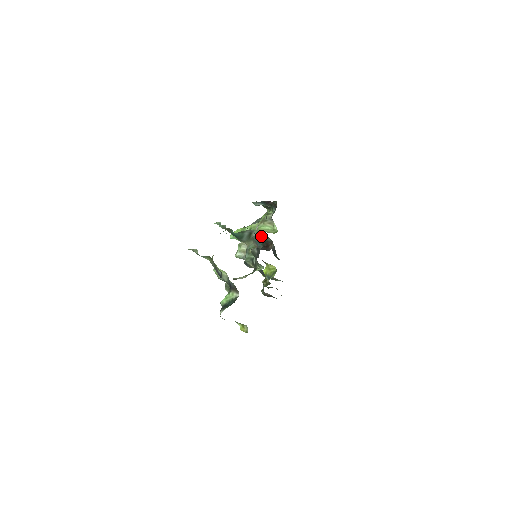
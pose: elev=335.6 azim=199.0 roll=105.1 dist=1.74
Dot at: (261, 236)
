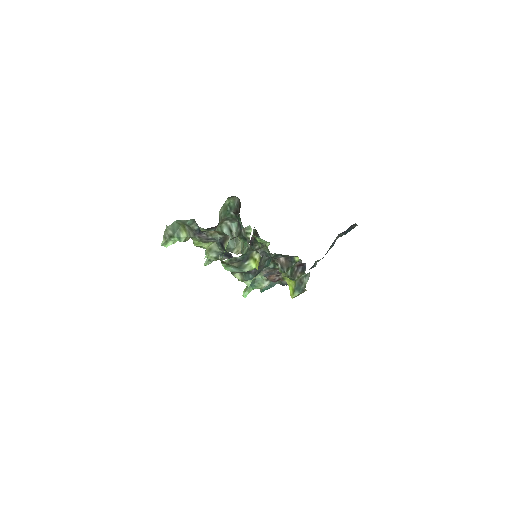
Dot at: (230, 209)
